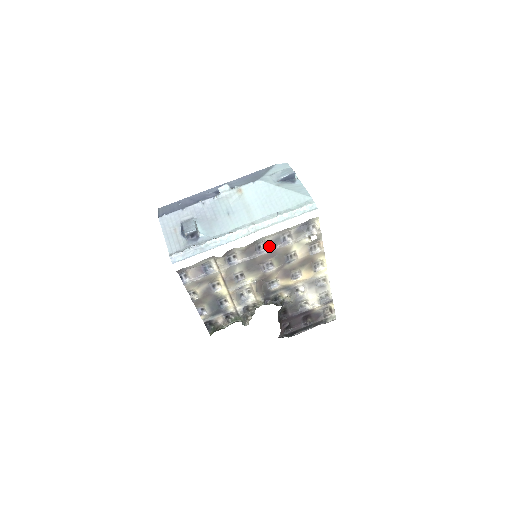
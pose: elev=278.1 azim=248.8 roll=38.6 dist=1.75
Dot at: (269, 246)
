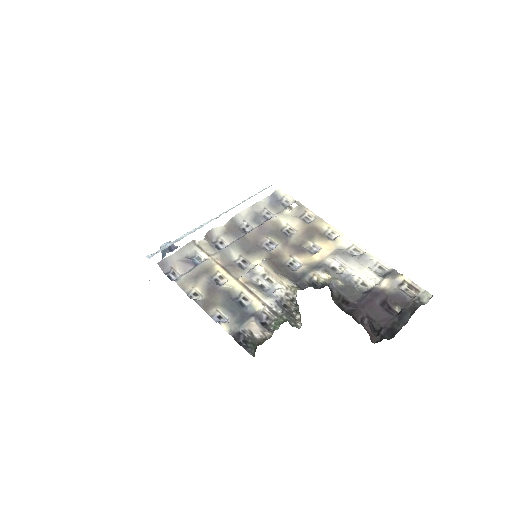
Dot at: (253, 225)
